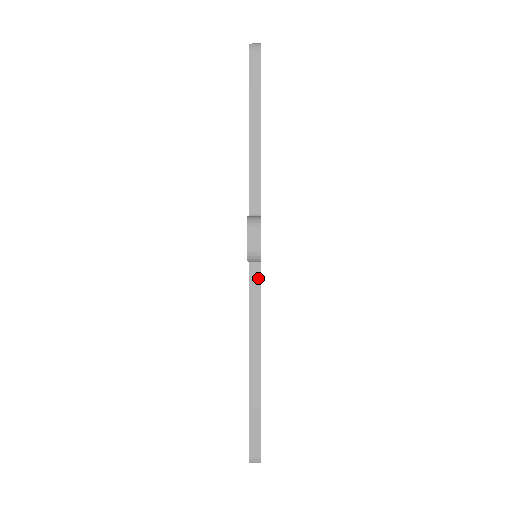
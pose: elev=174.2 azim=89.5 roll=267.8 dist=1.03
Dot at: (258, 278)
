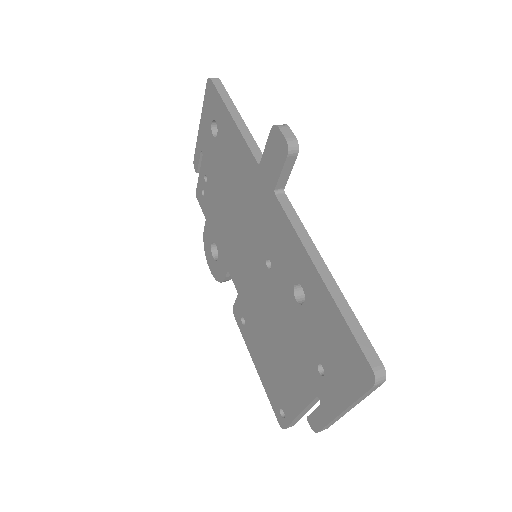
Dot at: (289, 205)
